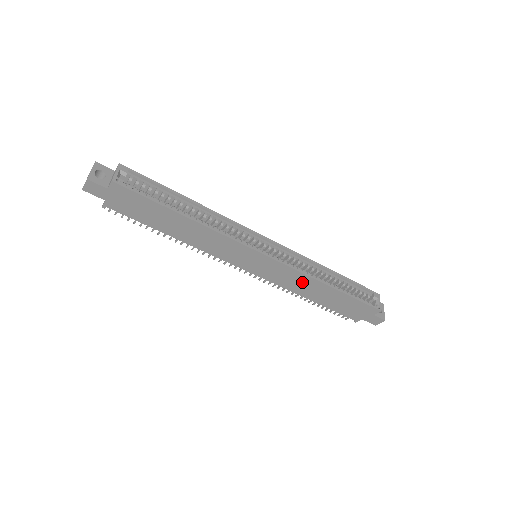
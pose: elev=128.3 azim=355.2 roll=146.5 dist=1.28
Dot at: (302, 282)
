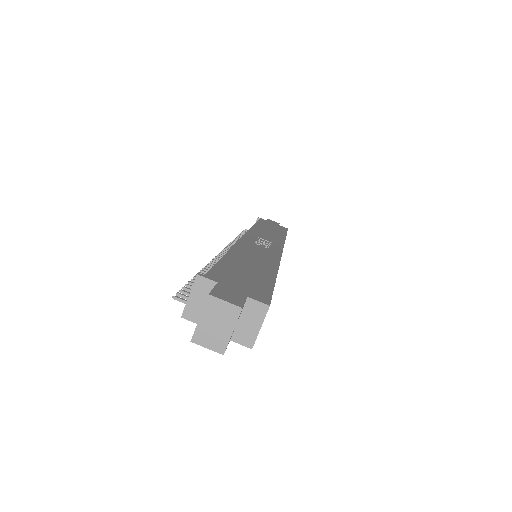
Dot at: occluded
